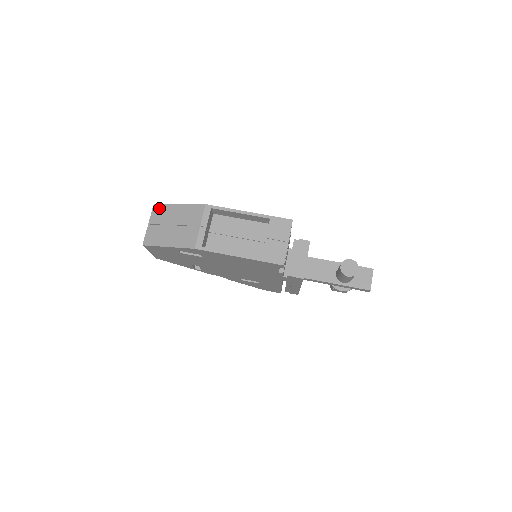
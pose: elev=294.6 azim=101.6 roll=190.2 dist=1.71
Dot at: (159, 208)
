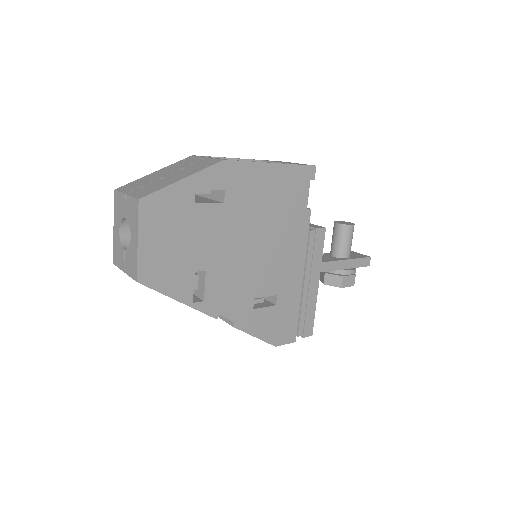
Dot at: (128, 185)
